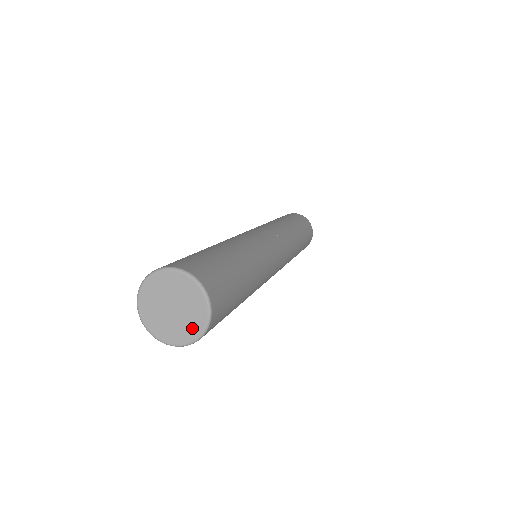
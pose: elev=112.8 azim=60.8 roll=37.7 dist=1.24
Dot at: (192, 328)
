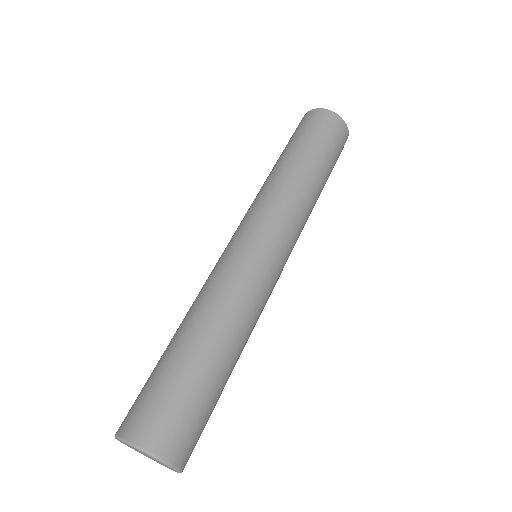
Dot at: (169, 468)
